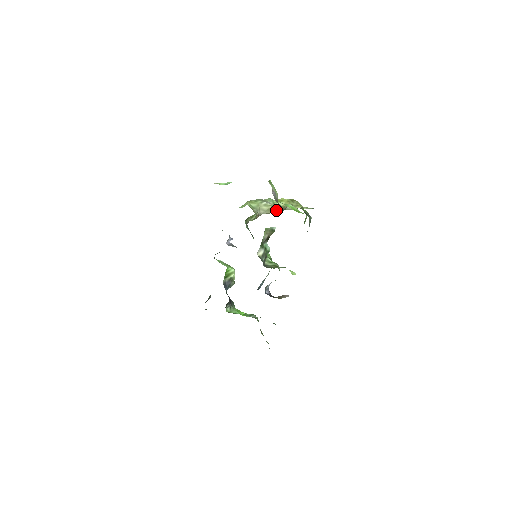
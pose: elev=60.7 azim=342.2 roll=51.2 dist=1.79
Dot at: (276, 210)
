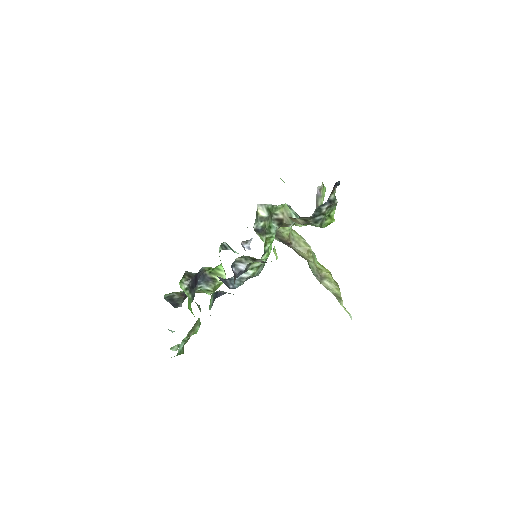
Dot at: (312, 268)
